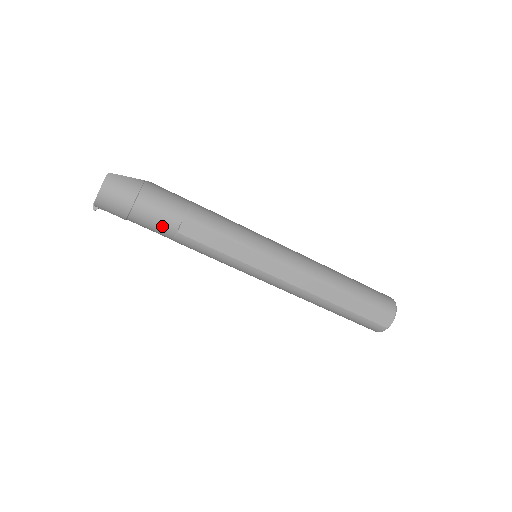
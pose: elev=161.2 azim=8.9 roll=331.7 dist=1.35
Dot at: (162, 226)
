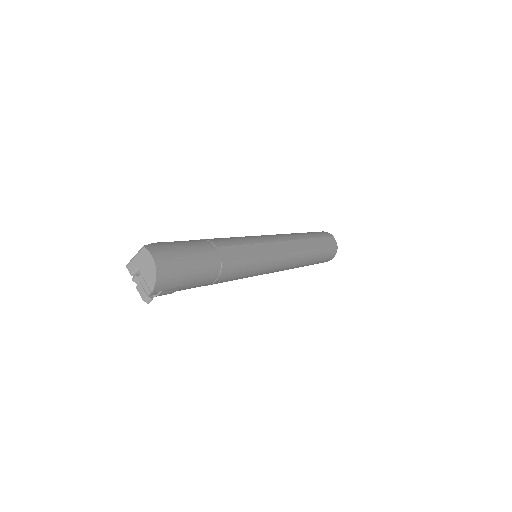
Dot at: (210, 265)
